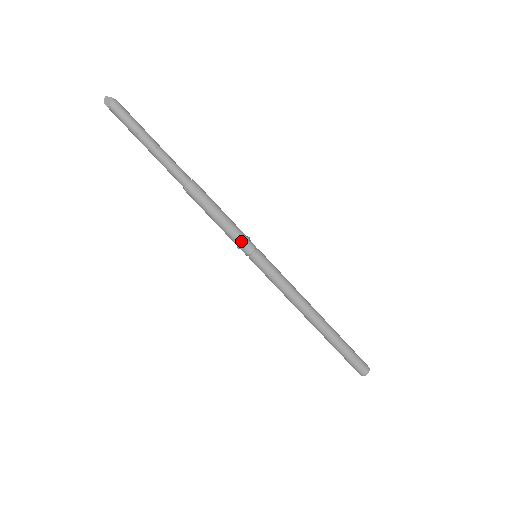
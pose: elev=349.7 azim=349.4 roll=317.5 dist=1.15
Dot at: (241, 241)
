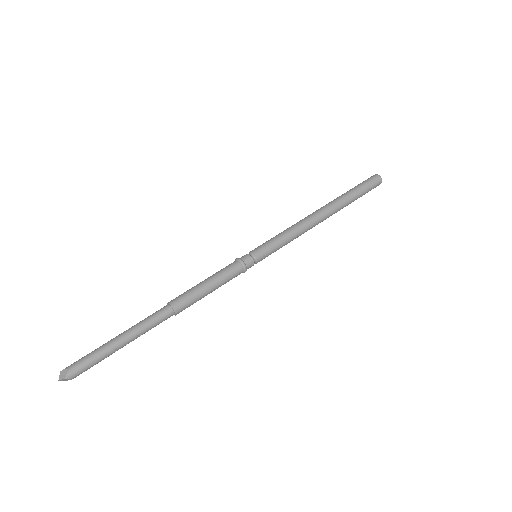
Dot at: (242, 271)
